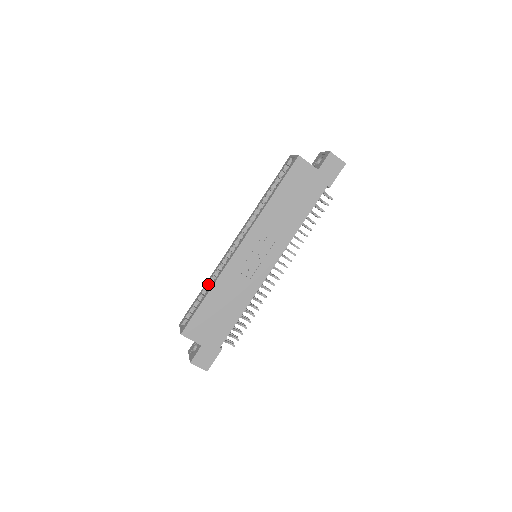
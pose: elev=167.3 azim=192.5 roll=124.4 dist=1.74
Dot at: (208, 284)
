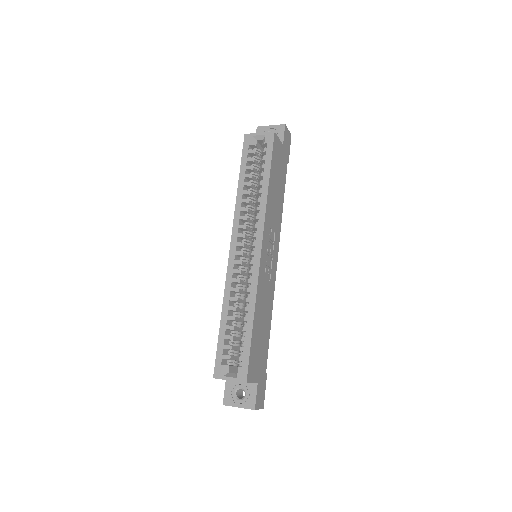
Dot at: (232, 310)
